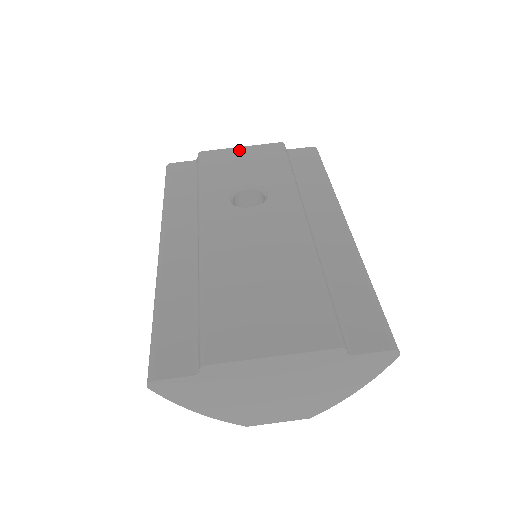
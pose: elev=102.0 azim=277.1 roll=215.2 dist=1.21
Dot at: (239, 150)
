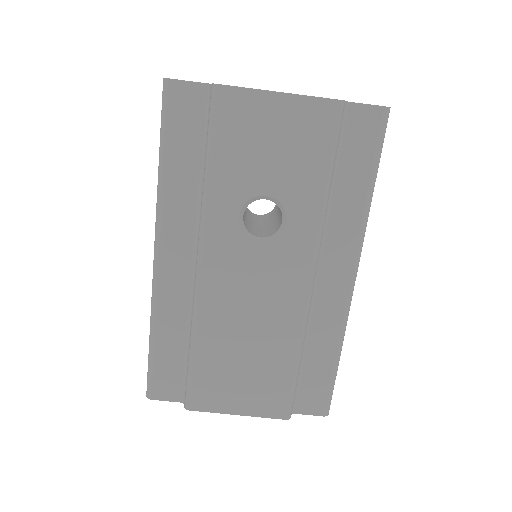
Dot at: (274, 102)
